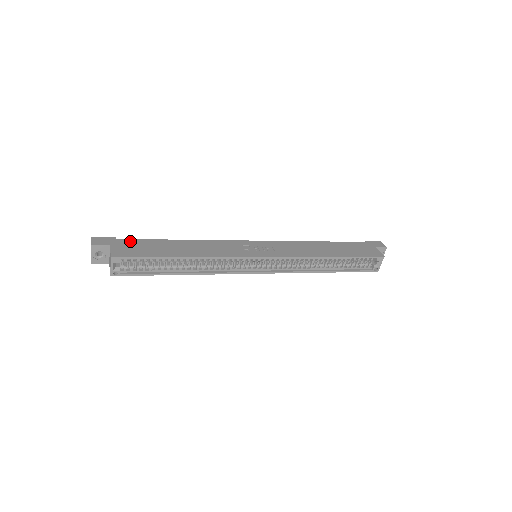
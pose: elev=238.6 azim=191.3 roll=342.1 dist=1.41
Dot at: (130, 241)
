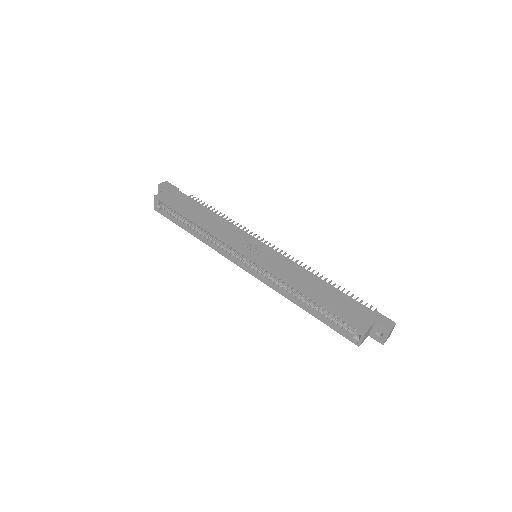
Dot at: (182, 194)
